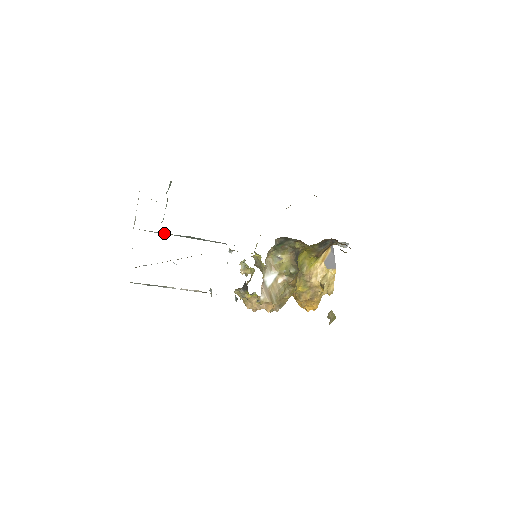
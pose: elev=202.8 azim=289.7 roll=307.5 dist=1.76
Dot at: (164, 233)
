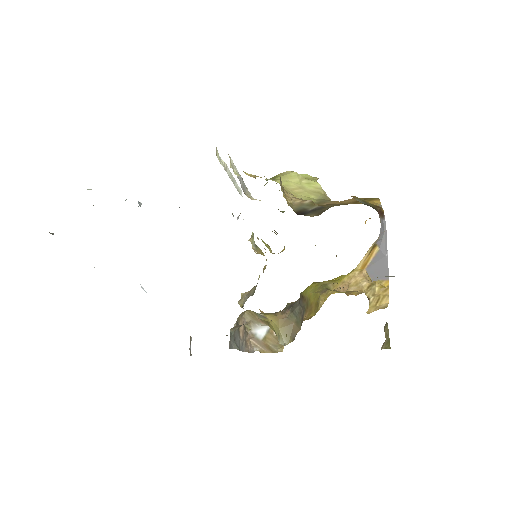
Dot at: occluded
